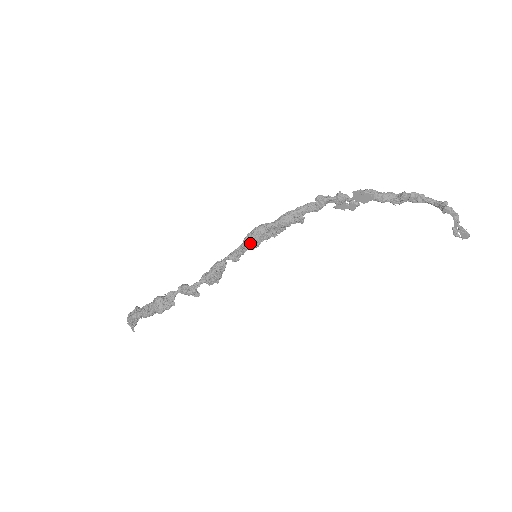
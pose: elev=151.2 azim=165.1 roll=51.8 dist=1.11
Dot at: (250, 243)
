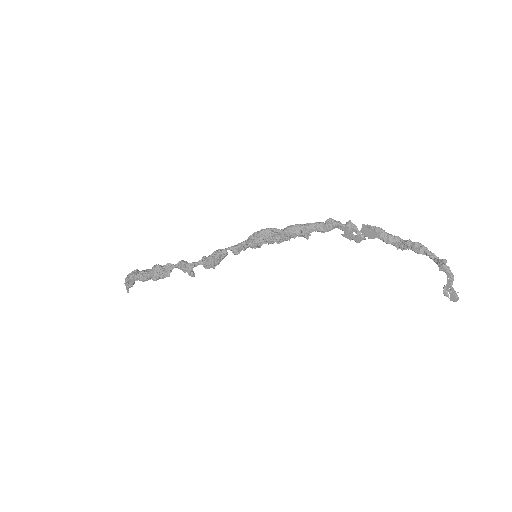
Dot at: (253, 241)
